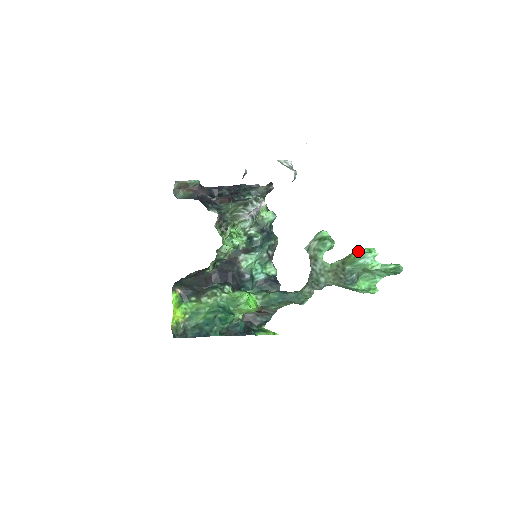
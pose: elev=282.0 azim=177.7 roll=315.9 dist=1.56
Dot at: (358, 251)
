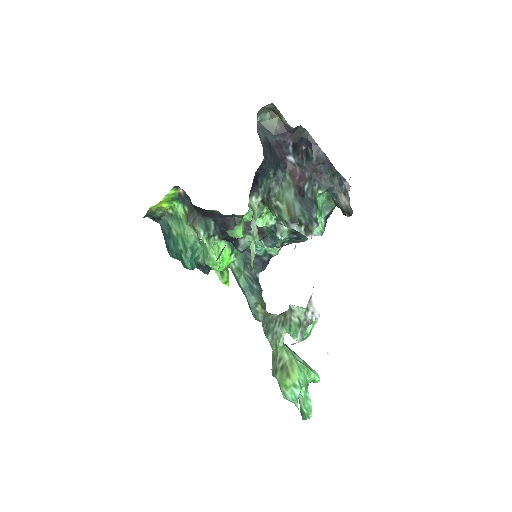
Dot at: (294, 386)
